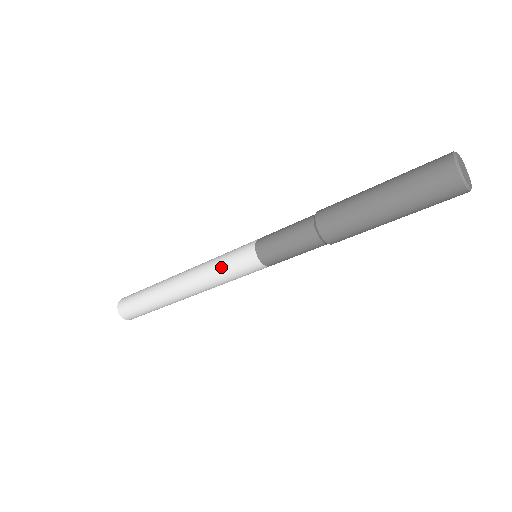
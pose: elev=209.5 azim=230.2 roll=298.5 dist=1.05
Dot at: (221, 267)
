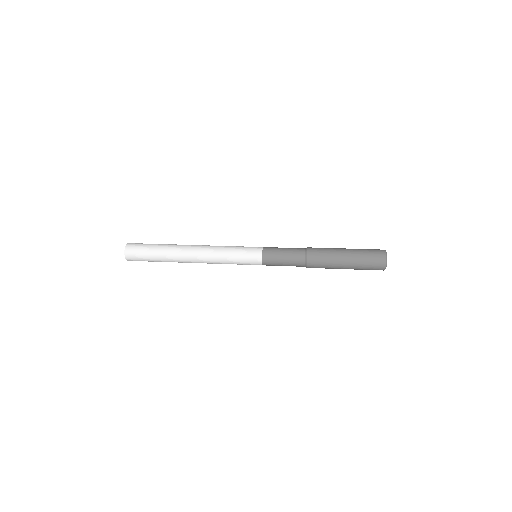
Dot at: (233, 261)
